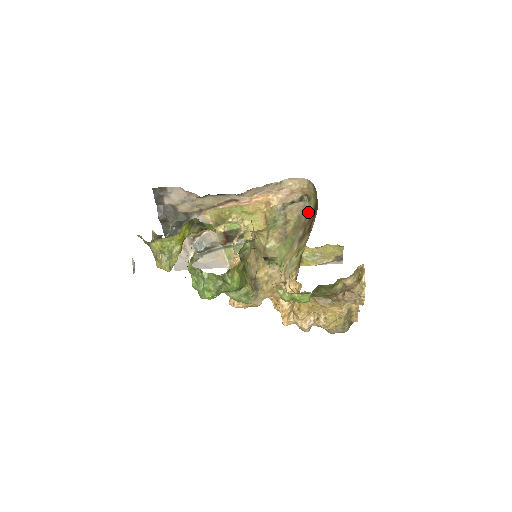
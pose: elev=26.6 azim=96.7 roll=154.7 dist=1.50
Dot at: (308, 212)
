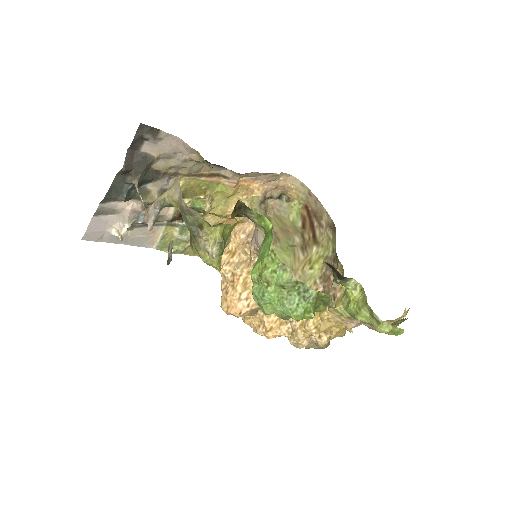
Dot at: (290, 215)
